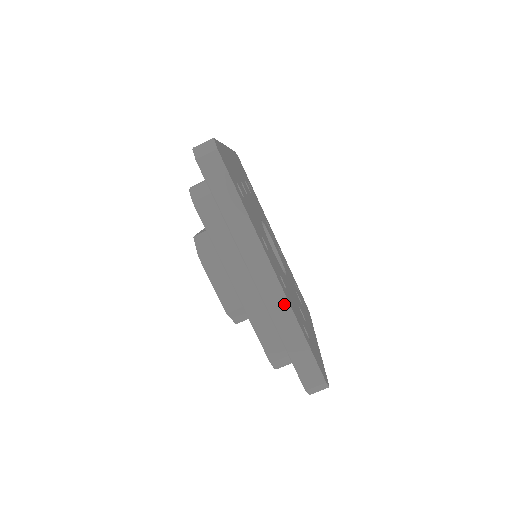
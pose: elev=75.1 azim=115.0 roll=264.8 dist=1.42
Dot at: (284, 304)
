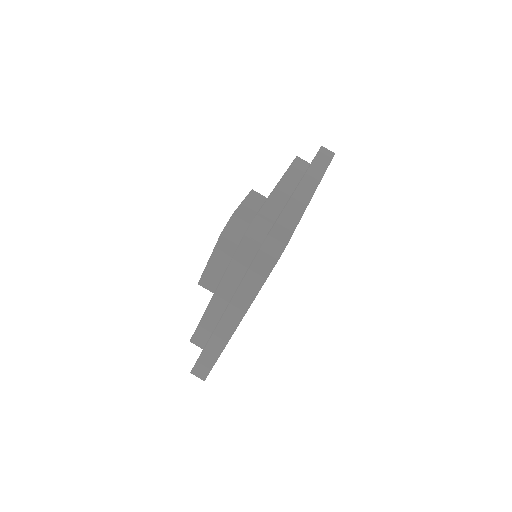
Dot at: (305, 202)
